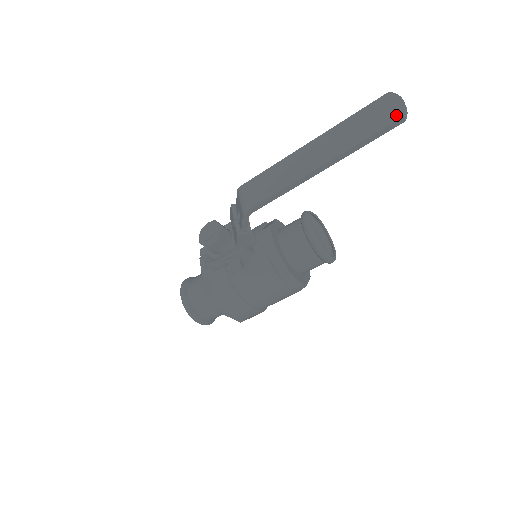
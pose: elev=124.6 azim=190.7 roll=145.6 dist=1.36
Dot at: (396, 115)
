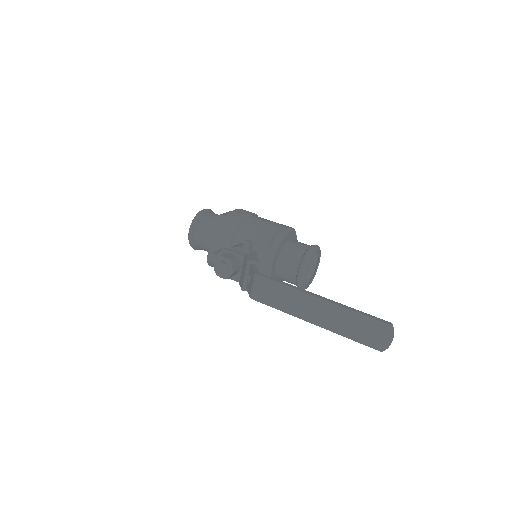
Dot at: (379, 346)
